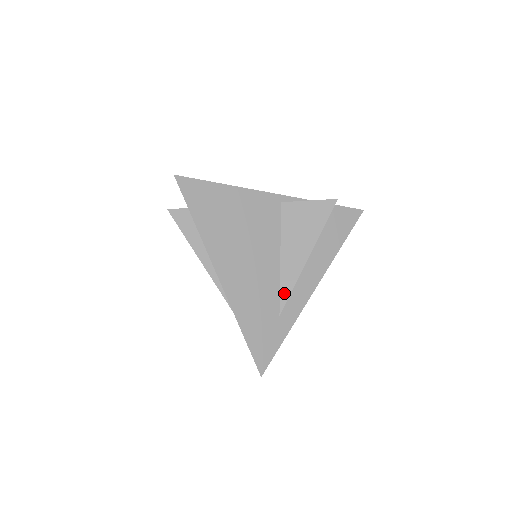
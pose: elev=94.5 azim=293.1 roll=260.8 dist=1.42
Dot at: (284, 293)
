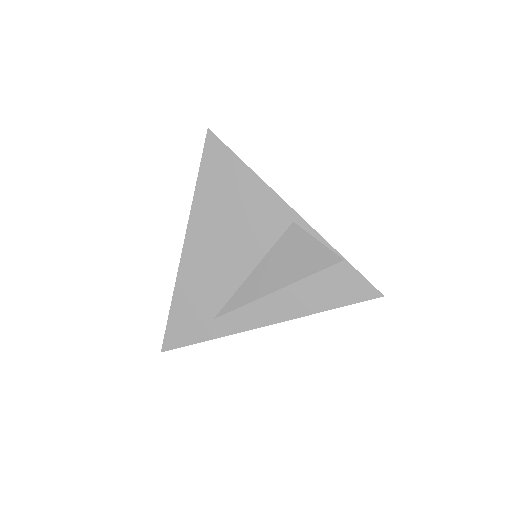
Dot at: (231, 304)
